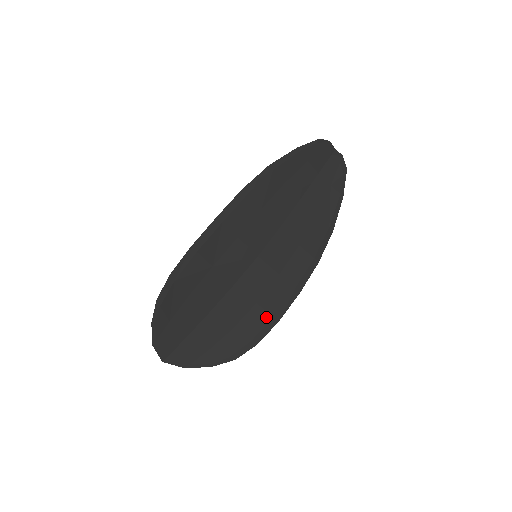
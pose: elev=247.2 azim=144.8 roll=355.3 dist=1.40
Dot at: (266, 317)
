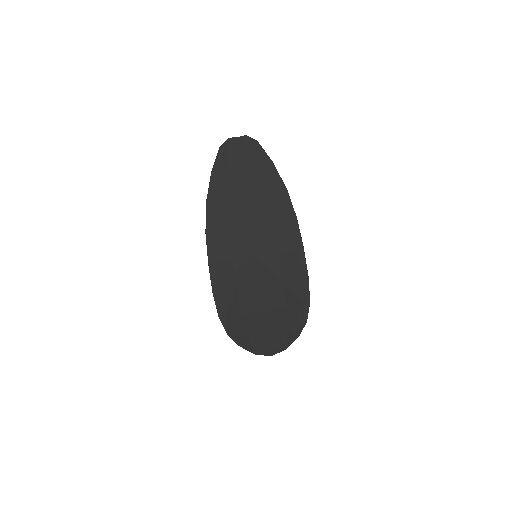
Dot at: (298, 283)
